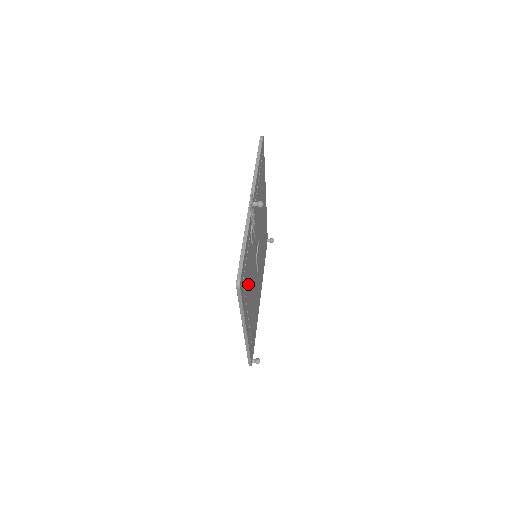
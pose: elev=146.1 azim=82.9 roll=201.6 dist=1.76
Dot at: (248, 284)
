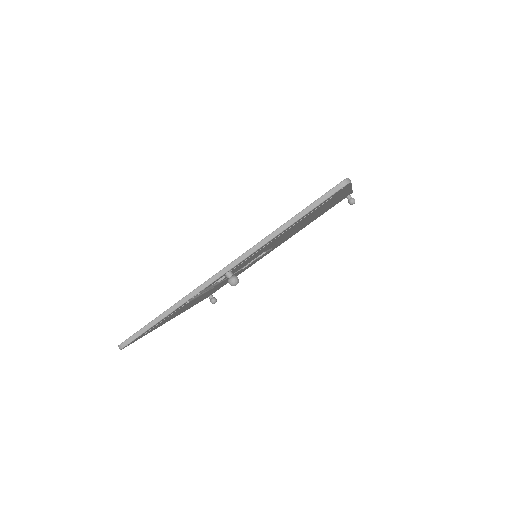
Dot at: (182, 309)
